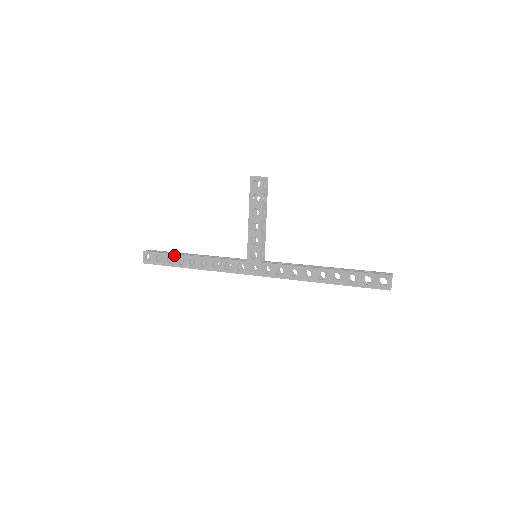
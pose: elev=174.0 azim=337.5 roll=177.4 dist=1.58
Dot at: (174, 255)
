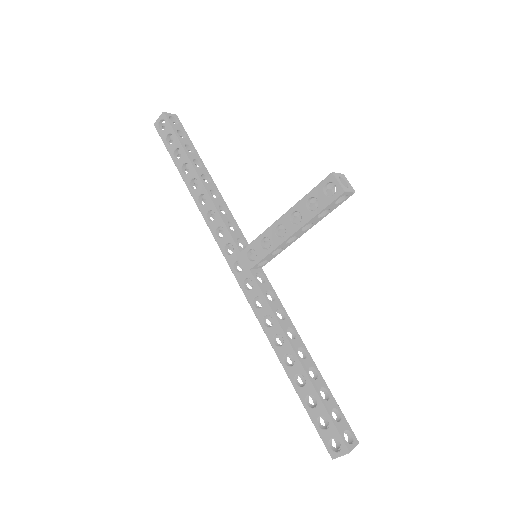
Dot at: (185, 154)
